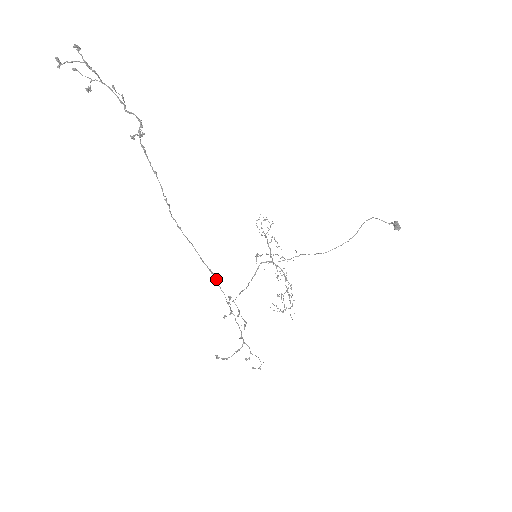
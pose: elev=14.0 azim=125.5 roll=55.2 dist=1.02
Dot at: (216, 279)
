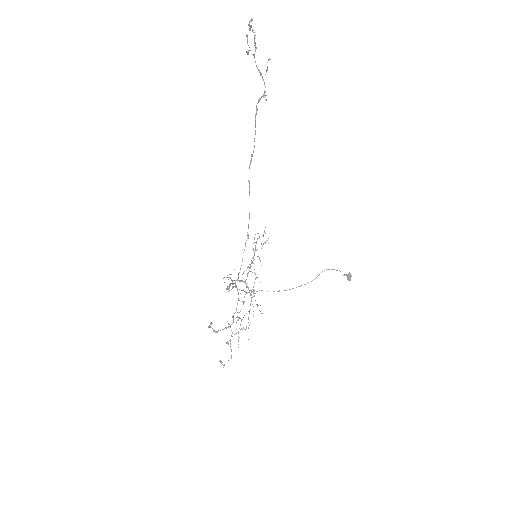
Dot at: (245, 245)
